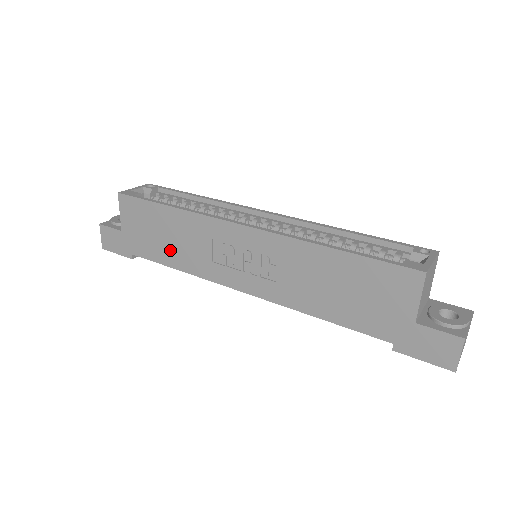
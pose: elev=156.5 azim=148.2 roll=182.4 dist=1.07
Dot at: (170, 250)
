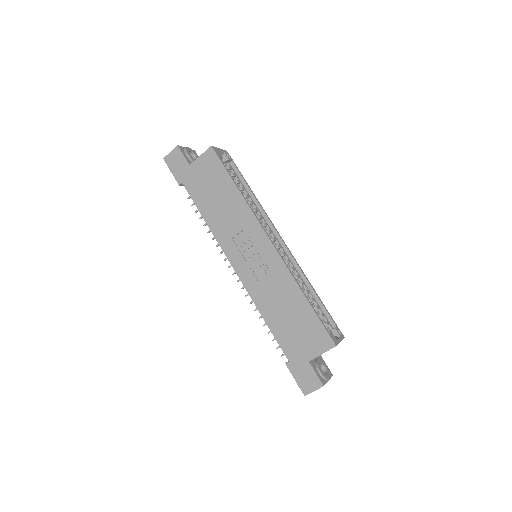
Dot at: (212, 207)
